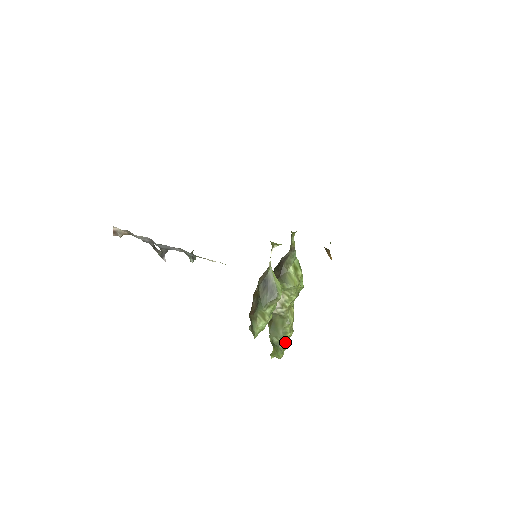
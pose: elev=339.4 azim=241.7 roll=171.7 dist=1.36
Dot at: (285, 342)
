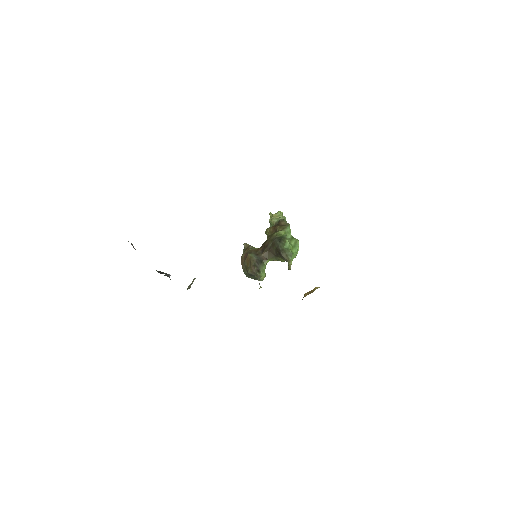
Dot at: occluded
